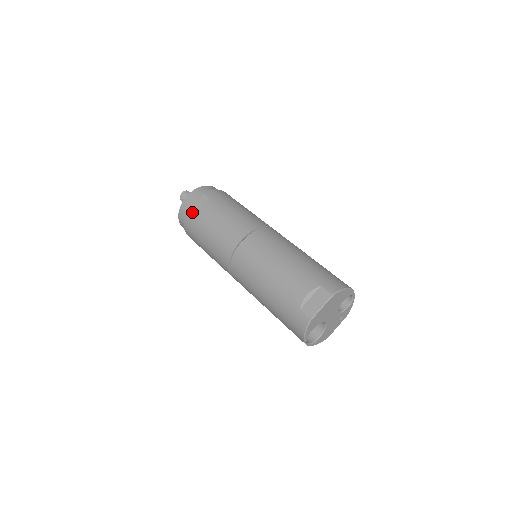
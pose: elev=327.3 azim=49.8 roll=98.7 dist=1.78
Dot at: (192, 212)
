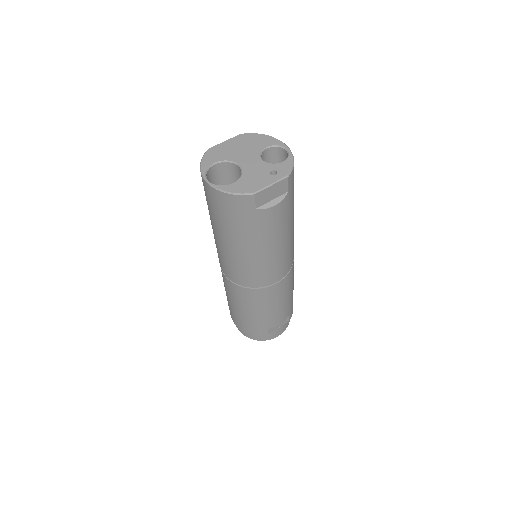
Dot at: occluded
